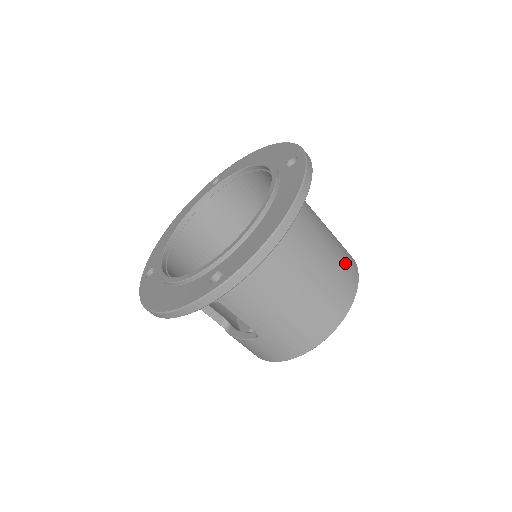
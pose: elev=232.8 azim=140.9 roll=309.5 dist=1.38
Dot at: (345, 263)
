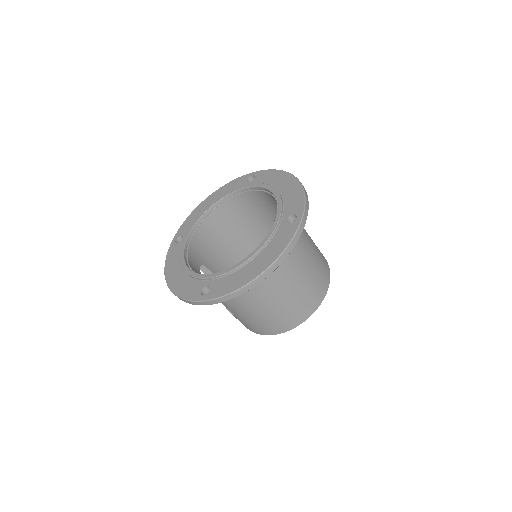
Dot at: (314, 290)
